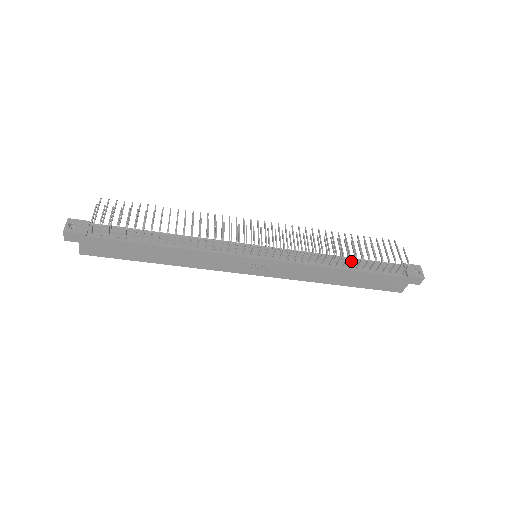
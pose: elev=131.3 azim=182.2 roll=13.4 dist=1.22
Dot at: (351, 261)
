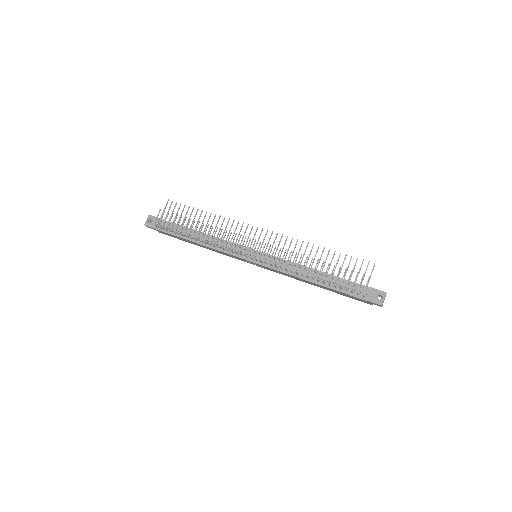
Dot at: (321, 277)
